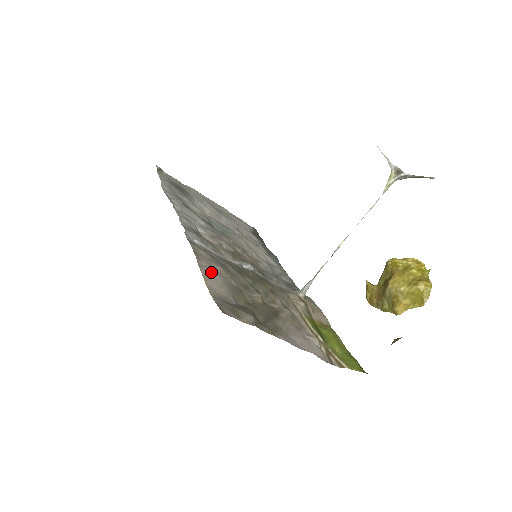
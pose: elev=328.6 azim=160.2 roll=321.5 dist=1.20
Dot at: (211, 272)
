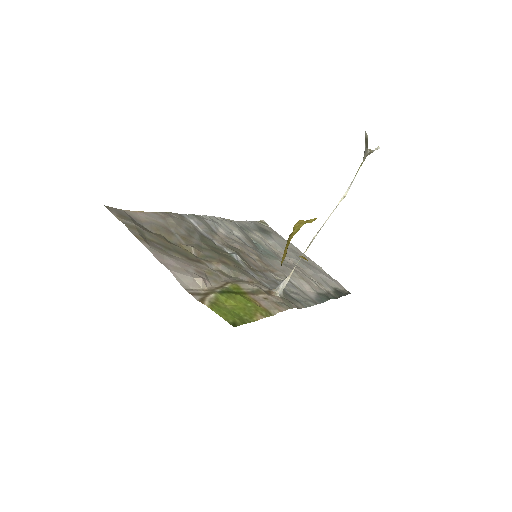
Dot at: (158, 216)
